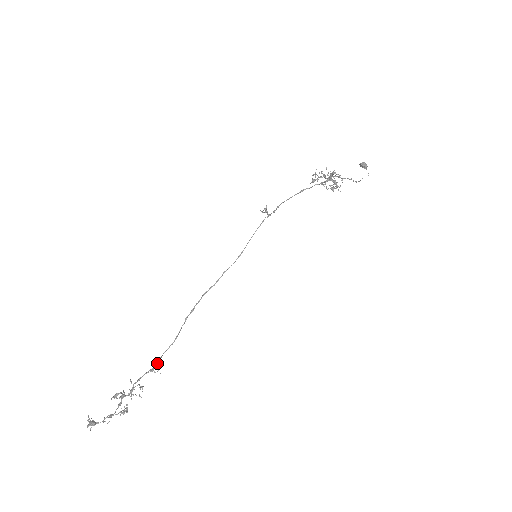
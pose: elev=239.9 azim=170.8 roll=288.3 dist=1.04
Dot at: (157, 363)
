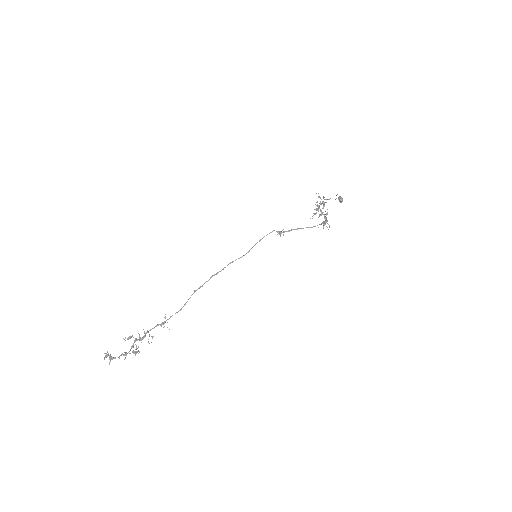
Dot at: (166, 320)
